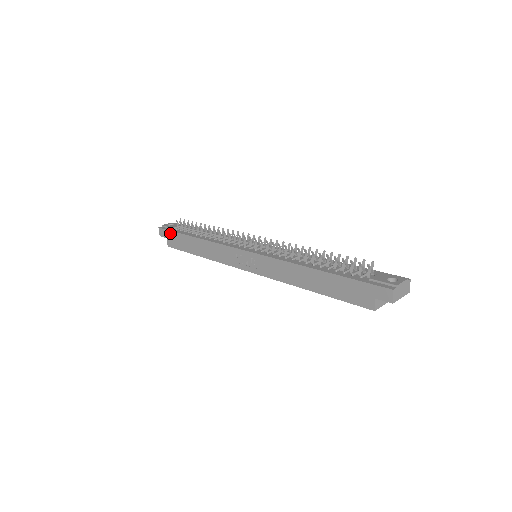
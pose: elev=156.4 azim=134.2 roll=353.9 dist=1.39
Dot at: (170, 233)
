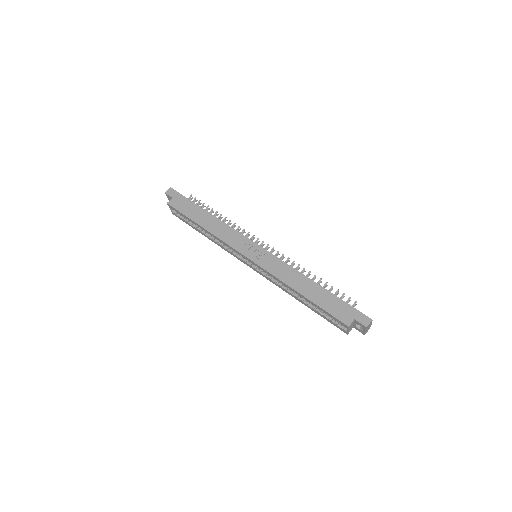
Dot at: (182, 197)
